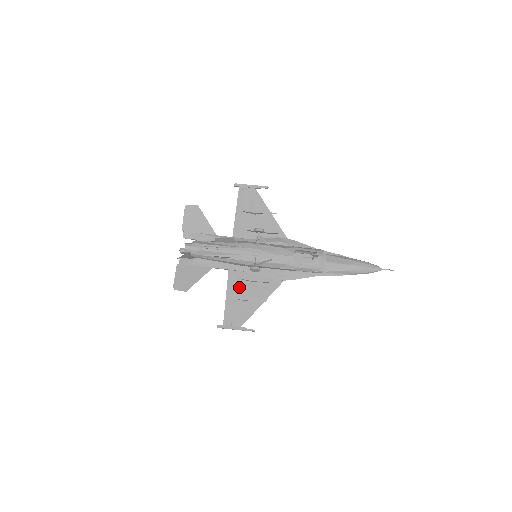
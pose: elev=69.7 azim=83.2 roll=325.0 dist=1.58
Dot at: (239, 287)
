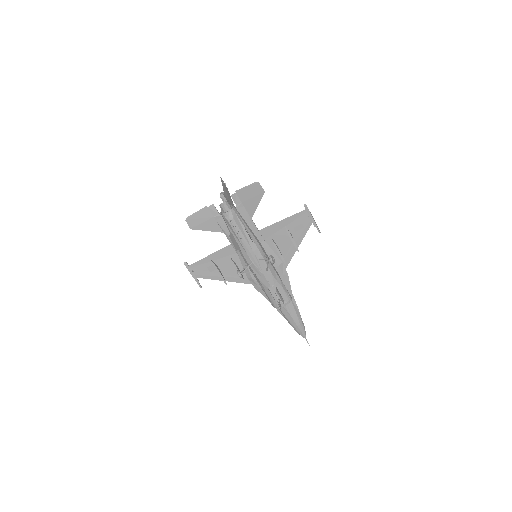
Dot at: (224, 259)
